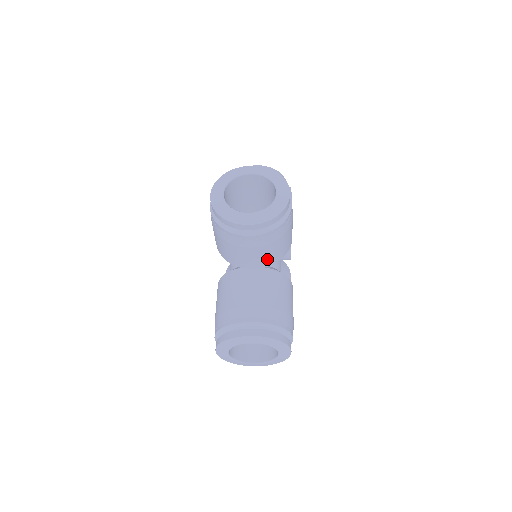
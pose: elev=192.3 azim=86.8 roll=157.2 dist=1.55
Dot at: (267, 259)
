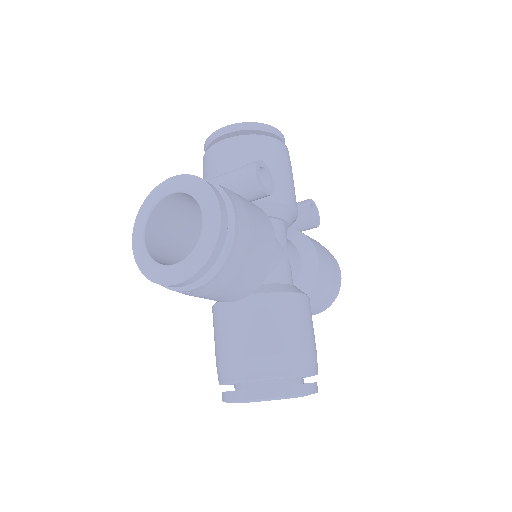
Dot at: (241, 291)
